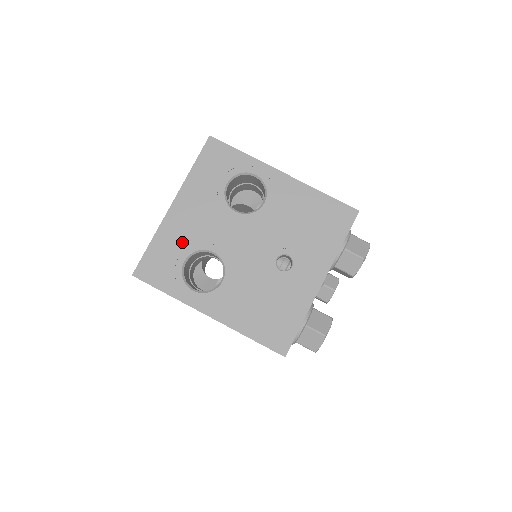
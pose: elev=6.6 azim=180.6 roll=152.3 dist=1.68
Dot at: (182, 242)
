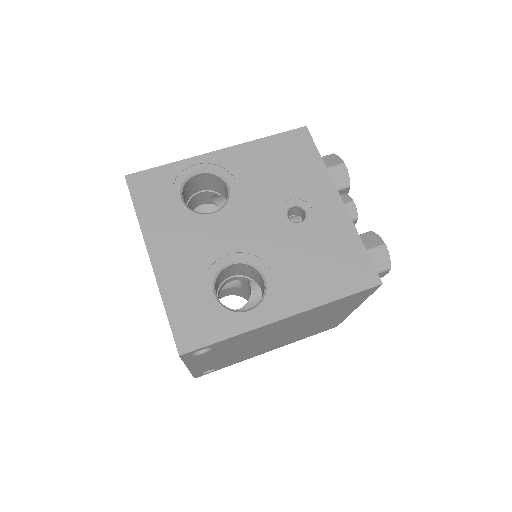
Dot at: (194, 281)
